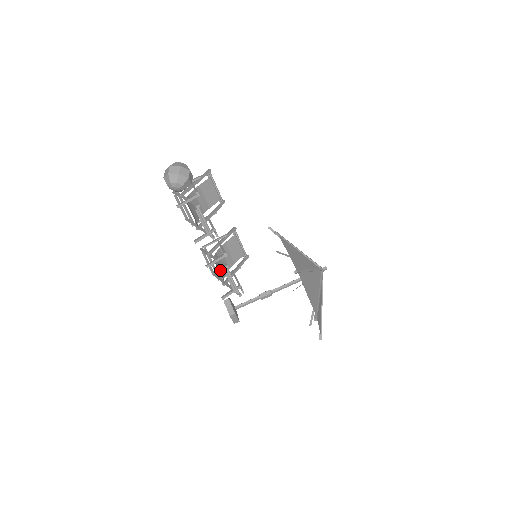
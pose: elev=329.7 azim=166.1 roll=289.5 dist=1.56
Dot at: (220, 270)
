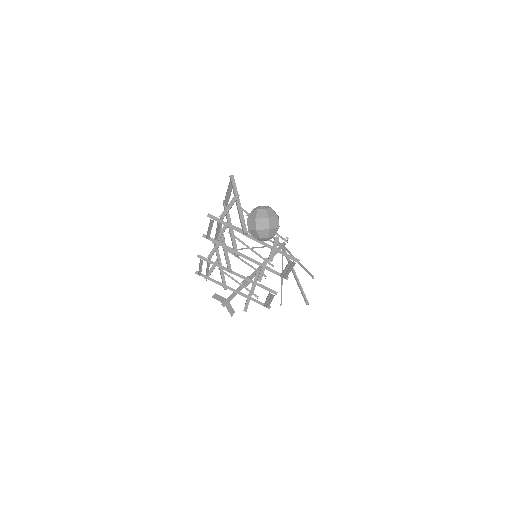
Dot at: occluded
